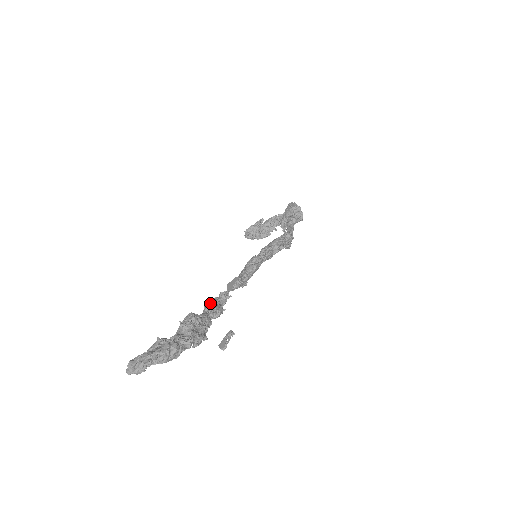
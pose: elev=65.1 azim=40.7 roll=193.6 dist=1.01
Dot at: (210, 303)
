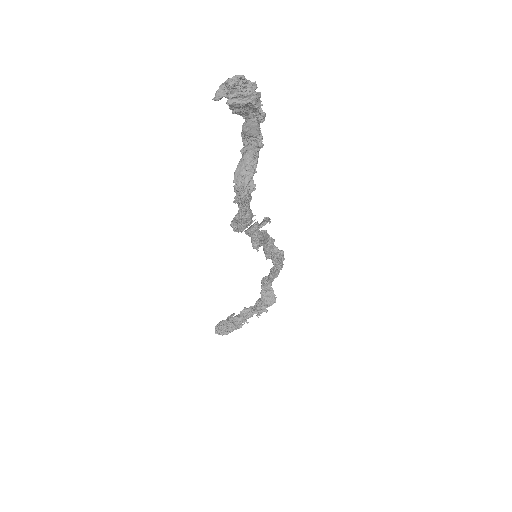
Dot at: occluded
